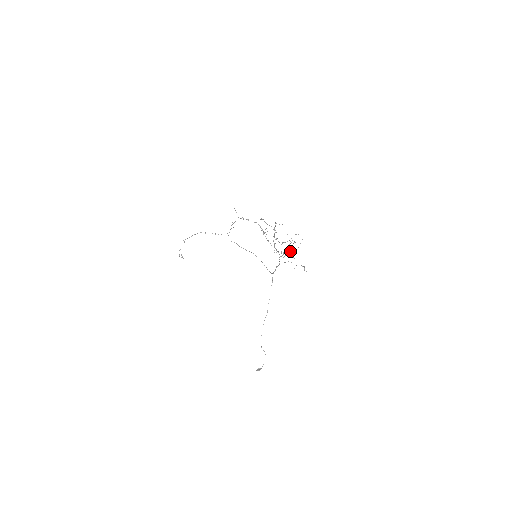
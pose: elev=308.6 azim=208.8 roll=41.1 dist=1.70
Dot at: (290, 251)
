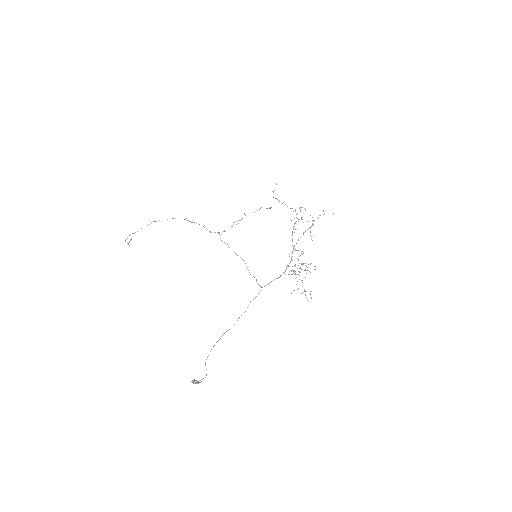
Dot at: occluded
